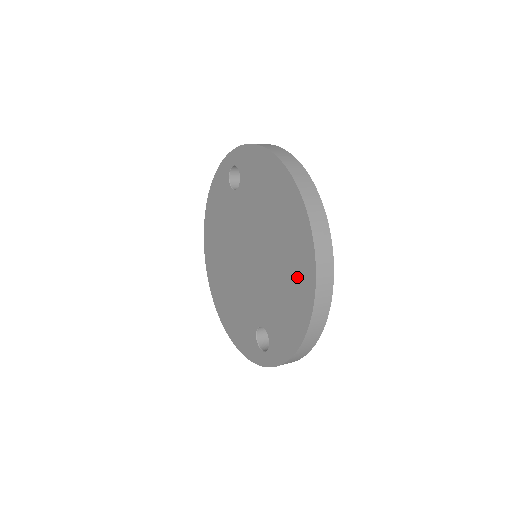
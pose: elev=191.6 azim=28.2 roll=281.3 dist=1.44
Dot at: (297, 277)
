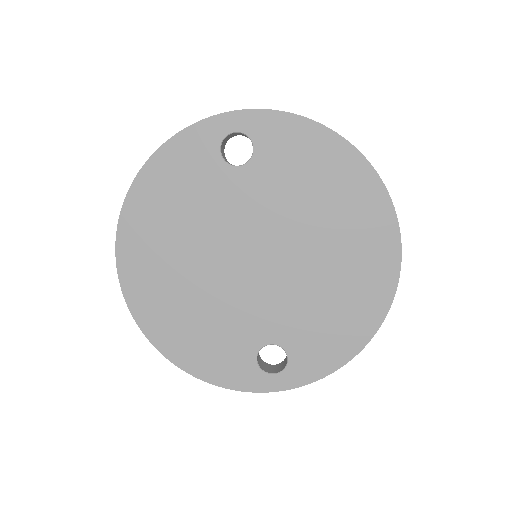
Dot at: (364, 283)
